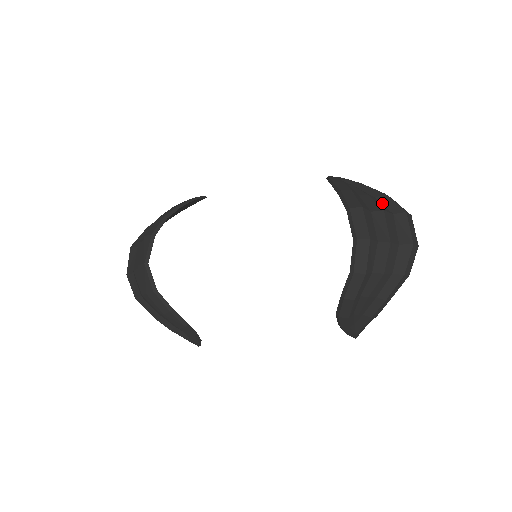
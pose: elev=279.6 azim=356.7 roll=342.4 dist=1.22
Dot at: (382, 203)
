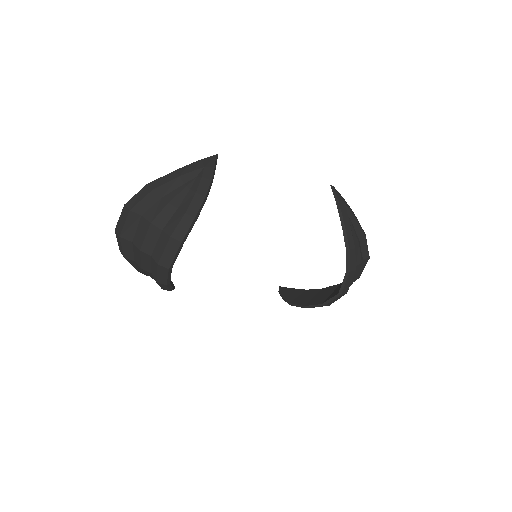
Dot at: (361, 247)
